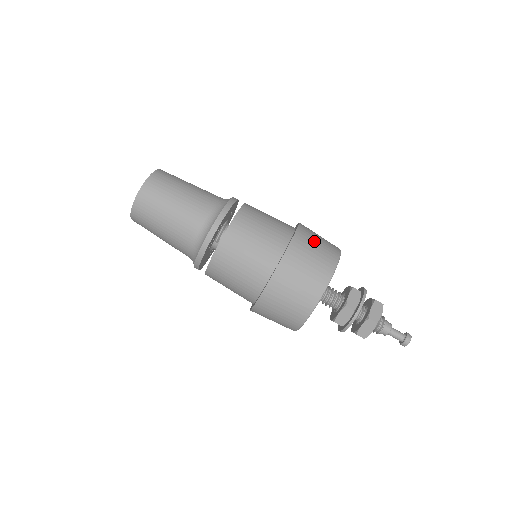
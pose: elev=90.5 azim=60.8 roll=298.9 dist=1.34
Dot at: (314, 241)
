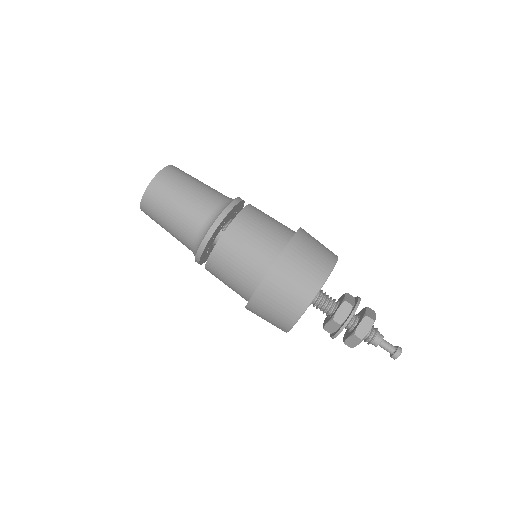
Dot at: occluded
